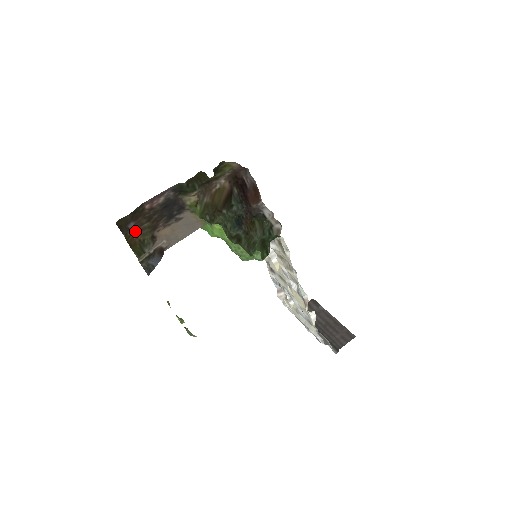
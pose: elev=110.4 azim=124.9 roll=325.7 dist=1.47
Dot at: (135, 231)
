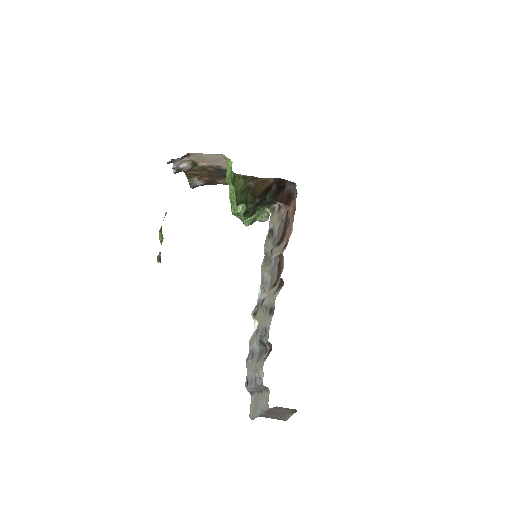
Dot at: (195, 174)
